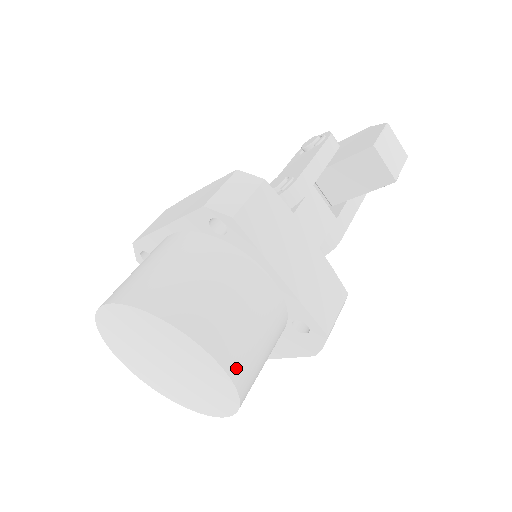
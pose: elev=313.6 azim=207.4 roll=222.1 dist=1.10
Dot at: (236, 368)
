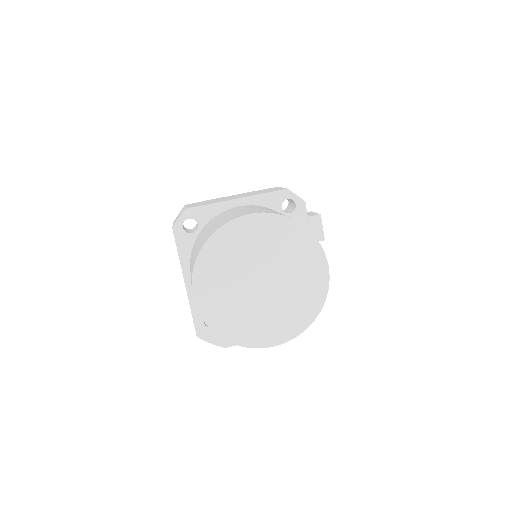
Dot at: occluded
